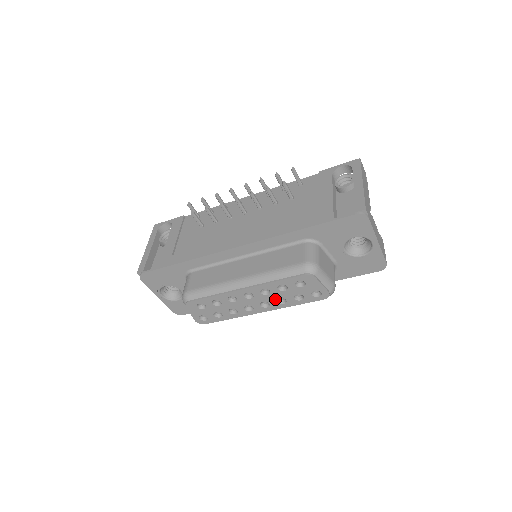
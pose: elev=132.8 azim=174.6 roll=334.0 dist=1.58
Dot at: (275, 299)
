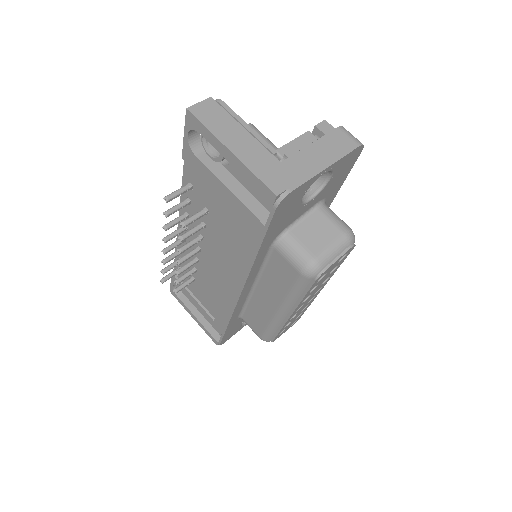
Dot at: (319, 287)
